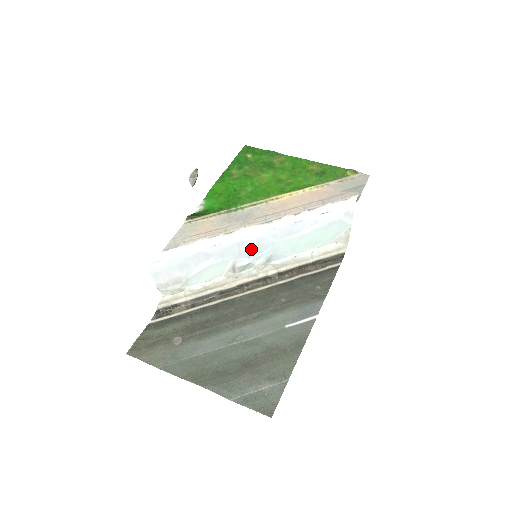
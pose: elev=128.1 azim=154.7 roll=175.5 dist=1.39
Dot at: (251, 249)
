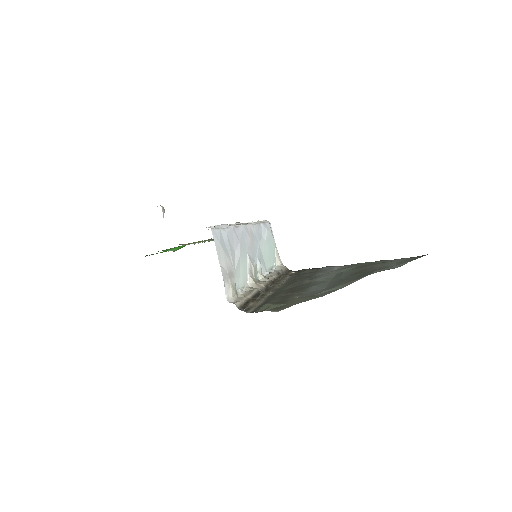
Dot at: (251, 245)
